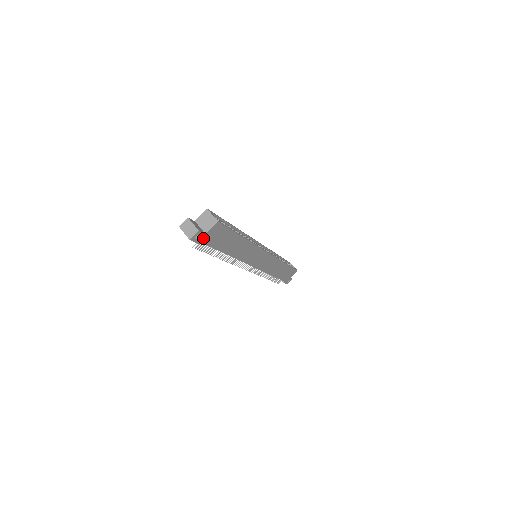
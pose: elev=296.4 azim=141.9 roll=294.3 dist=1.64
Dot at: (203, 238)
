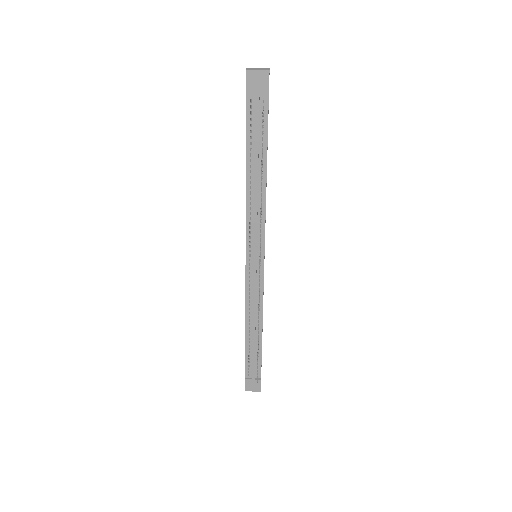
Dot at: (268, 92)
